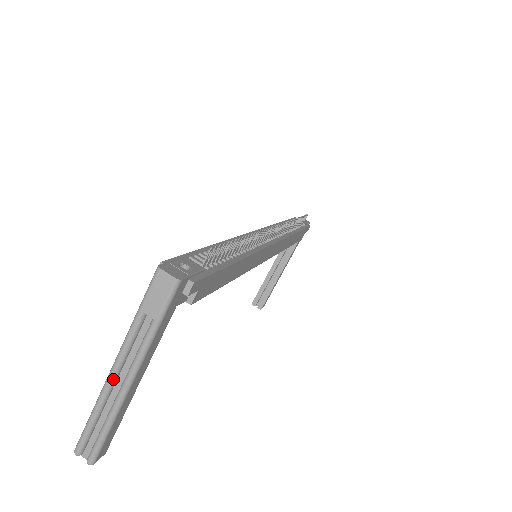
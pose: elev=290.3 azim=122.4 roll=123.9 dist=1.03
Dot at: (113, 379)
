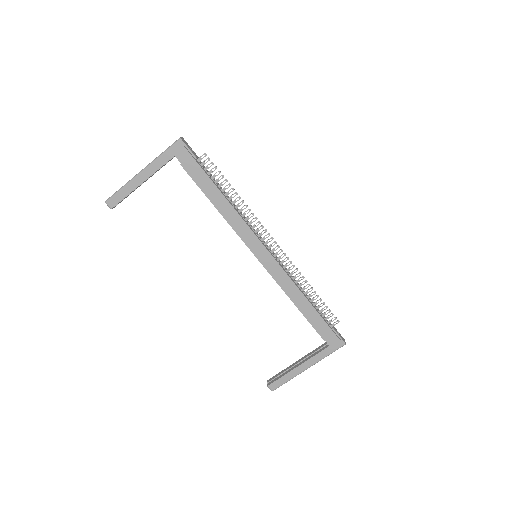
Dot at: occluded
